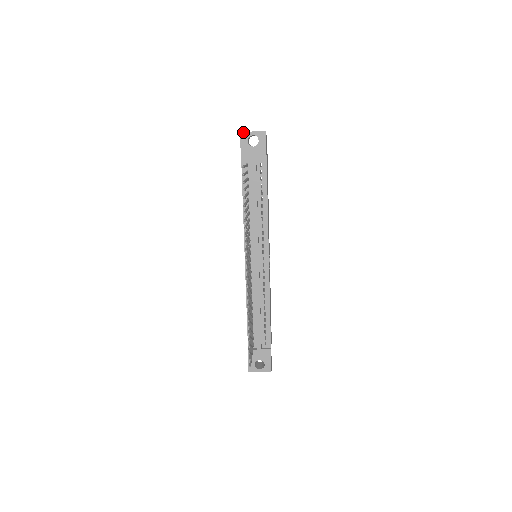
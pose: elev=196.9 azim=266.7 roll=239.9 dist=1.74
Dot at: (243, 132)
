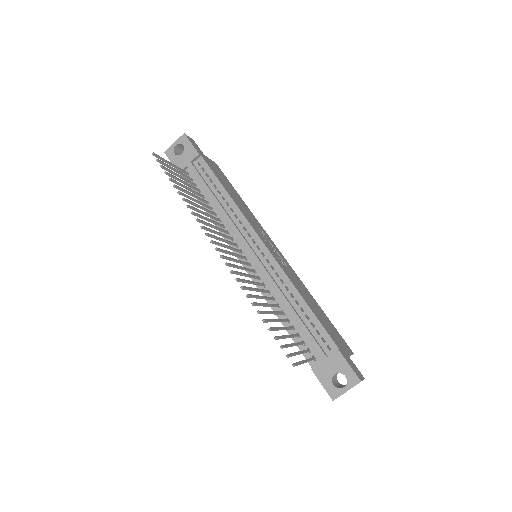
Dot at: (167, 150)
